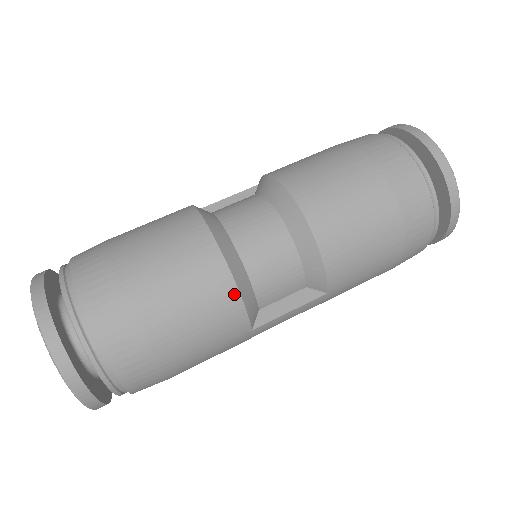
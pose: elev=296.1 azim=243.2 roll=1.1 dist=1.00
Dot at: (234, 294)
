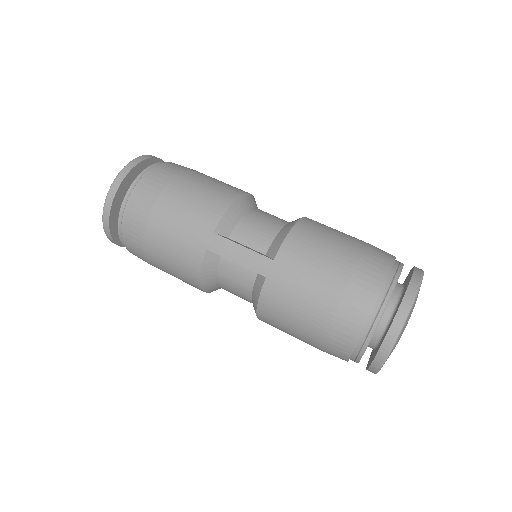
Dot at: (230, 201)
